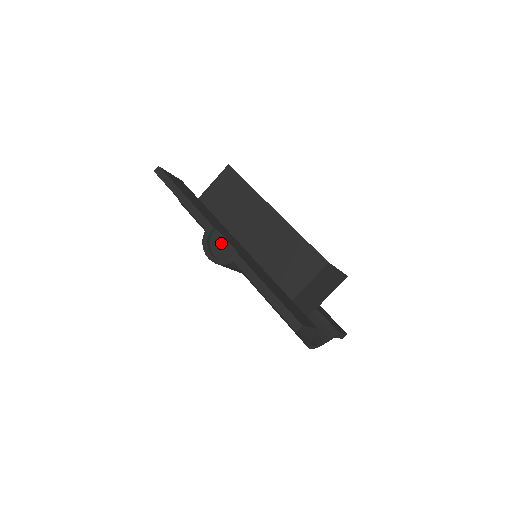
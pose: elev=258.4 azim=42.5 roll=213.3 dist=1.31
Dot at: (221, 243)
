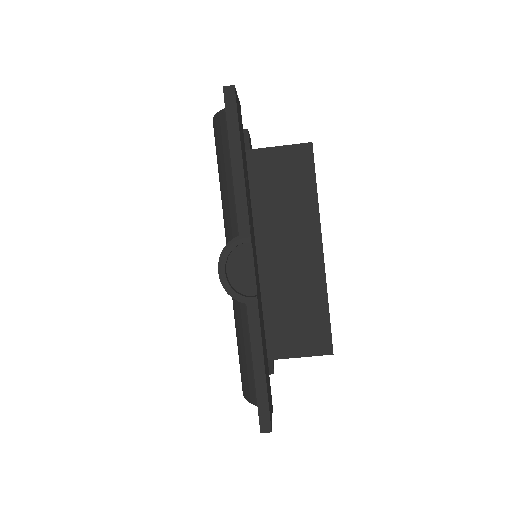
Dot at: (245, 264)
